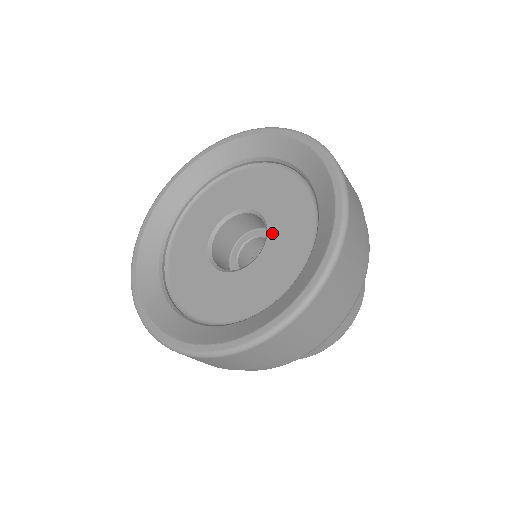
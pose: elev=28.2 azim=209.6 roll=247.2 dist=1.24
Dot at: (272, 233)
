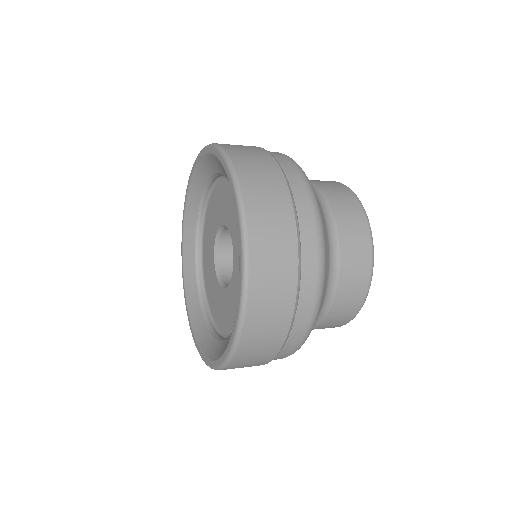
Dot at: (232, 234)
